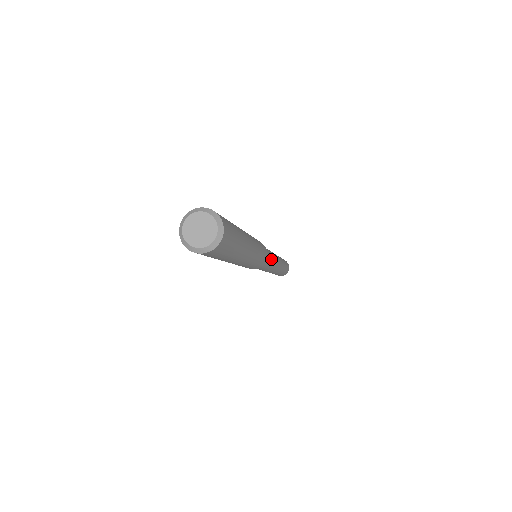
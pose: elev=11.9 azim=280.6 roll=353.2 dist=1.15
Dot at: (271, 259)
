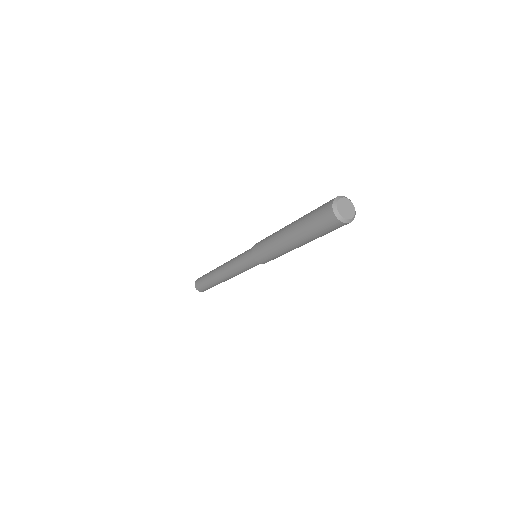
Dot at: occluded
